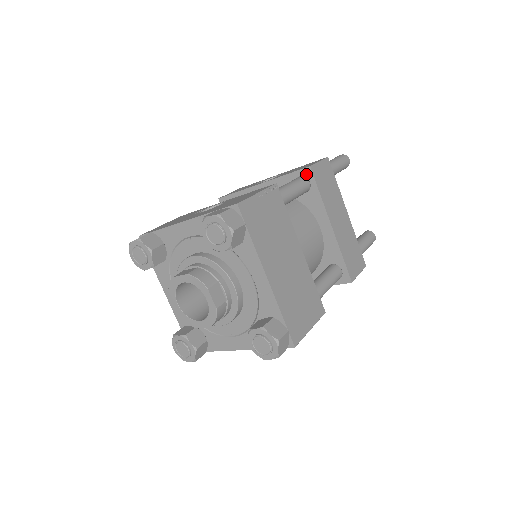
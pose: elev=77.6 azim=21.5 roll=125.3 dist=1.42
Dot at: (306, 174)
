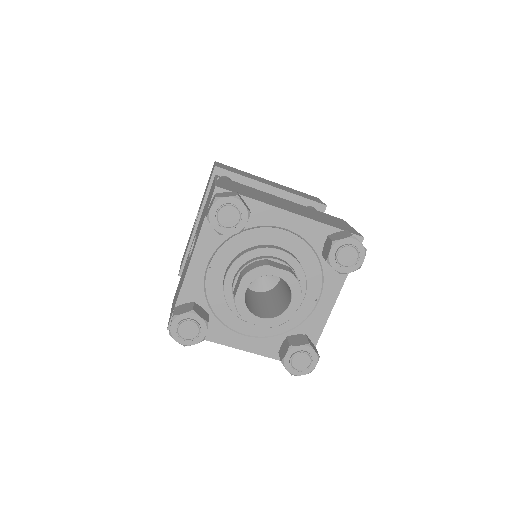
Dot at: (218, 174)
